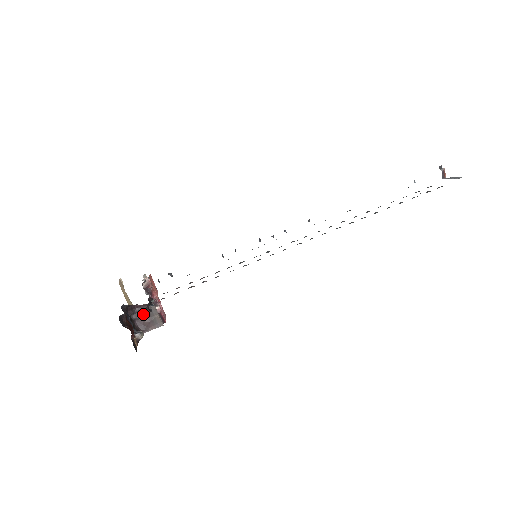
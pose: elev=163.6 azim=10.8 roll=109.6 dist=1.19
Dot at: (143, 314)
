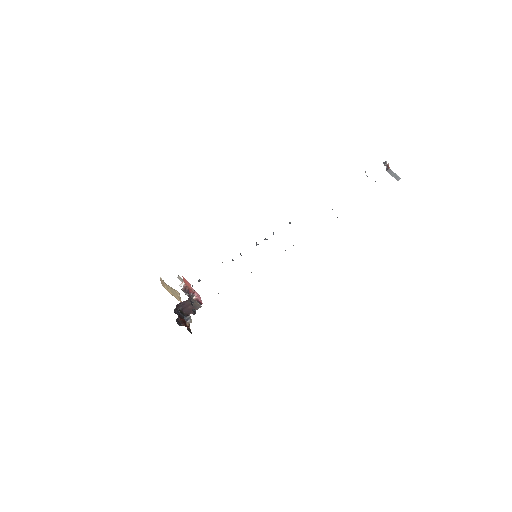
Dot at: (186, 305)
